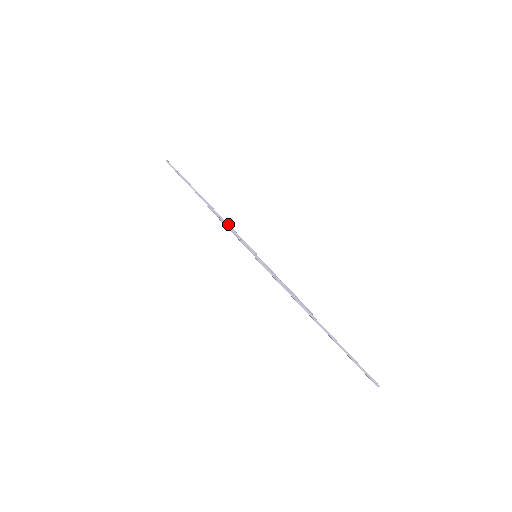
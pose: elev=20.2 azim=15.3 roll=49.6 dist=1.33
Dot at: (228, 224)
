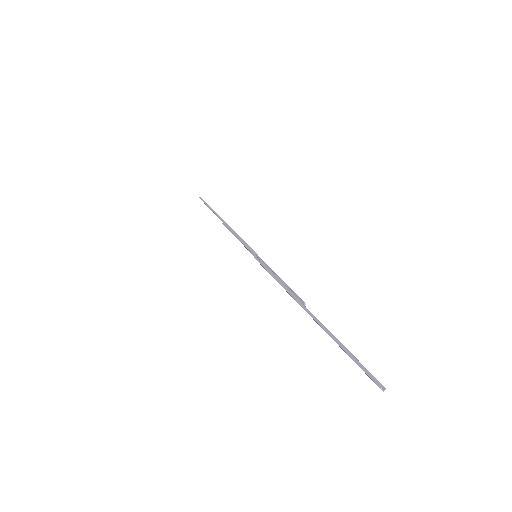
Dot at: occluded
